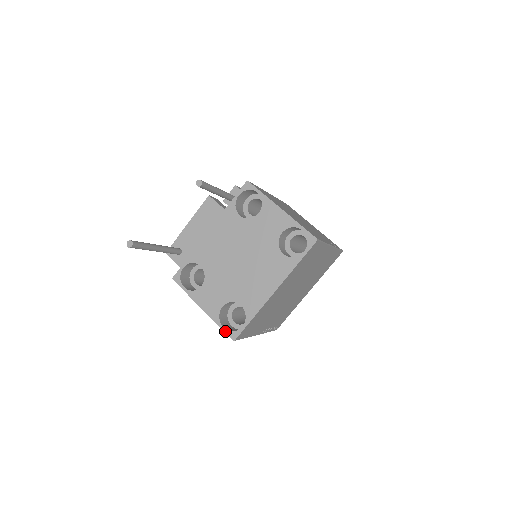
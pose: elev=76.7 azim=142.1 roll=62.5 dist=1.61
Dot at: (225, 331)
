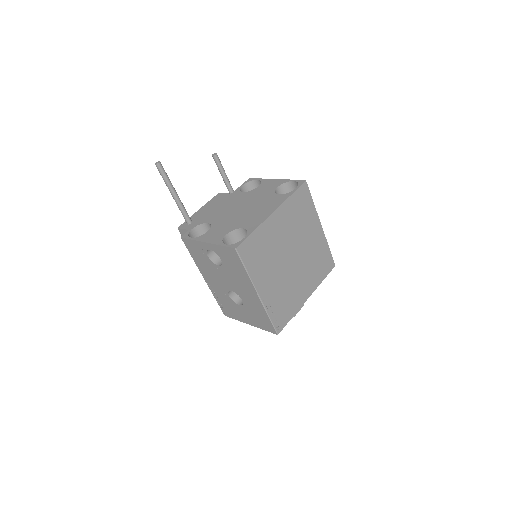
Dot at: (227, 246)
